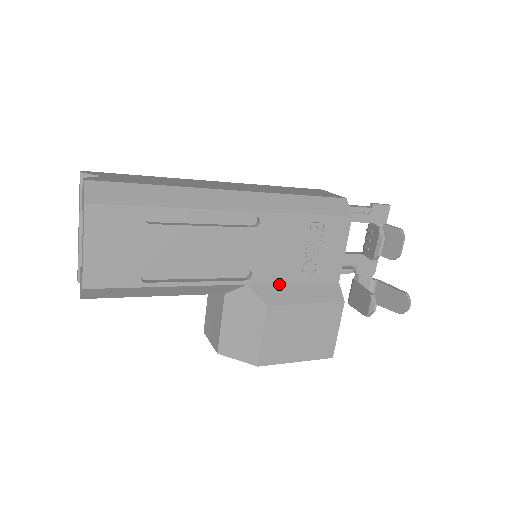
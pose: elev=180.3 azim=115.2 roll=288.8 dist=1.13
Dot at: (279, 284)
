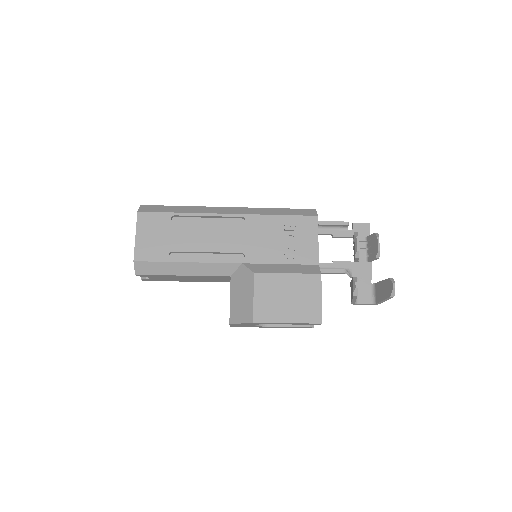
Dot at: (267, 264)
